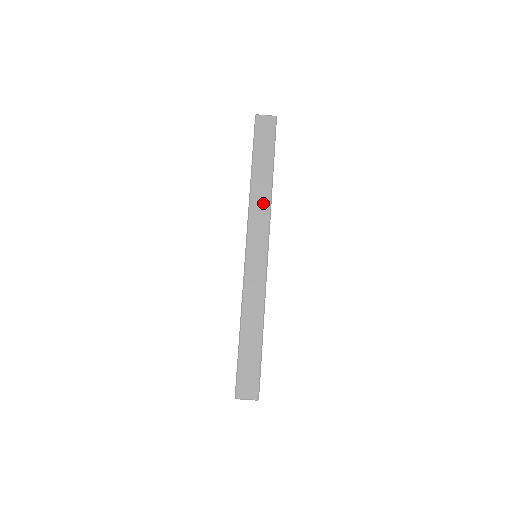
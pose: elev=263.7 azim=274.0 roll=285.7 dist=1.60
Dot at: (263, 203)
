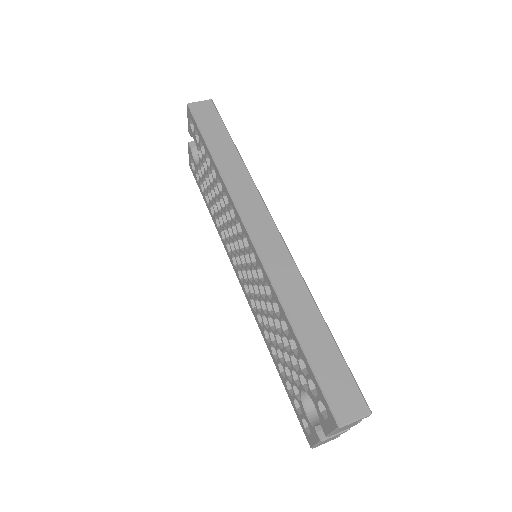
Dot at: (242, 179)
